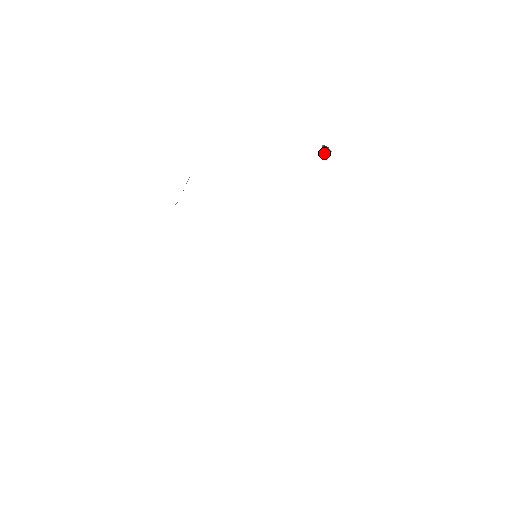
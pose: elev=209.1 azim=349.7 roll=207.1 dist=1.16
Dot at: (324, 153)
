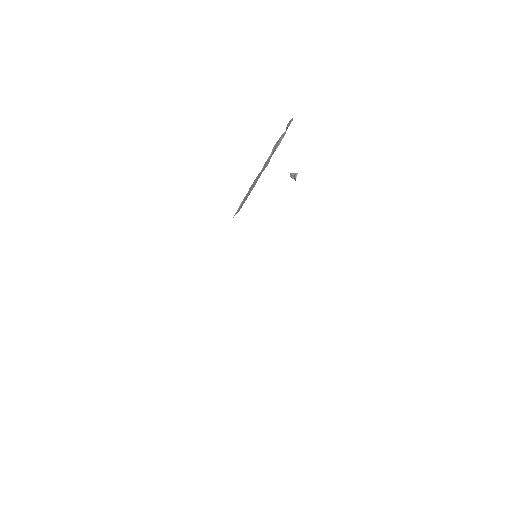
Dot at: (297, 174)
